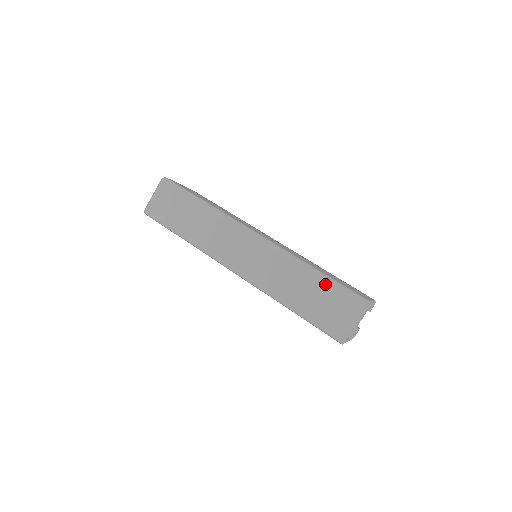
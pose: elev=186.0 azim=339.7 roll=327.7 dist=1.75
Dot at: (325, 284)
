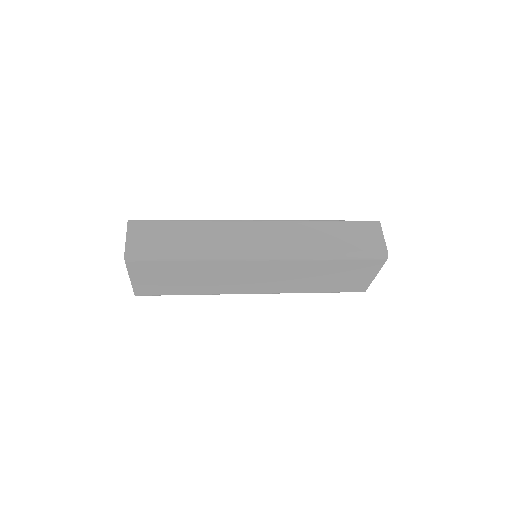
Dot at: (342, 224)
